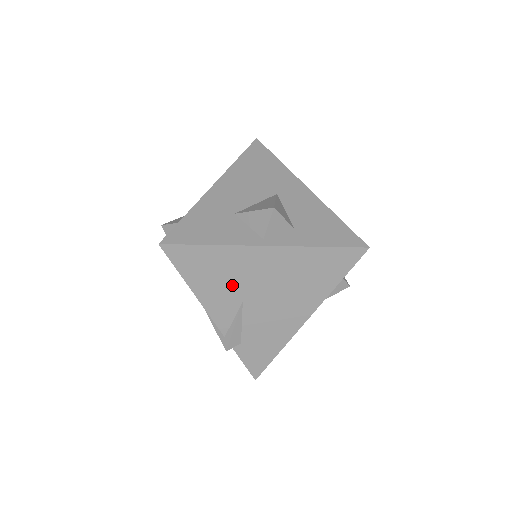
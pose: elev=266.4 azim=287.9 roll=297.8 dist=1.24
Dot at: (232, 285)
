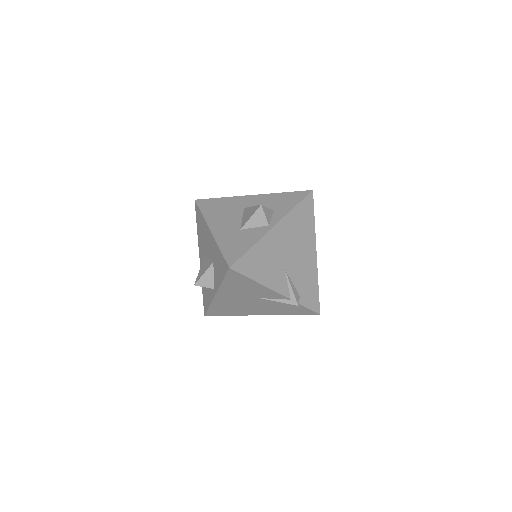
Dot at: (274, 263)
